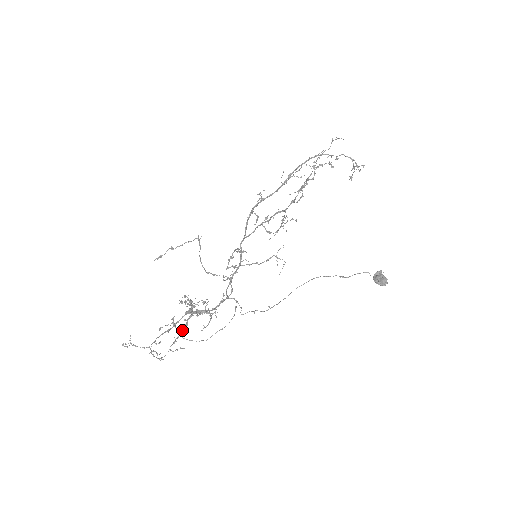
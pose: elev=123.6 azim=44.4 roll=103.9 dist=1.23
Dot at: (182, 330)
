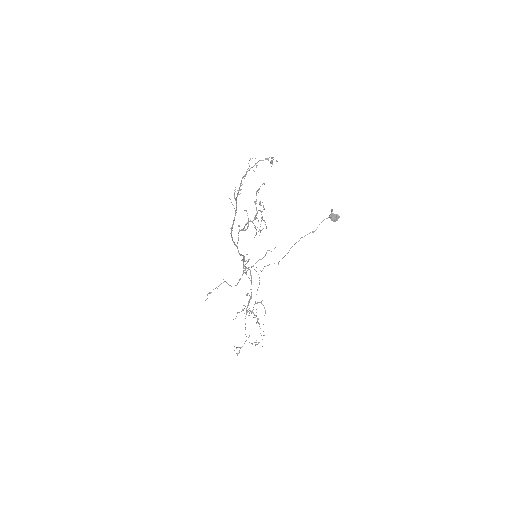
Dot at: (260, 328)
